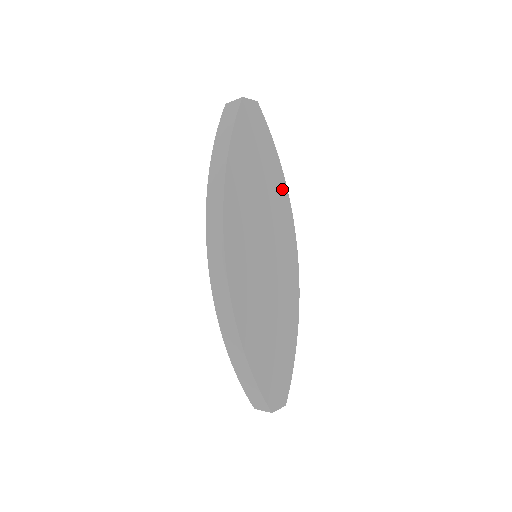
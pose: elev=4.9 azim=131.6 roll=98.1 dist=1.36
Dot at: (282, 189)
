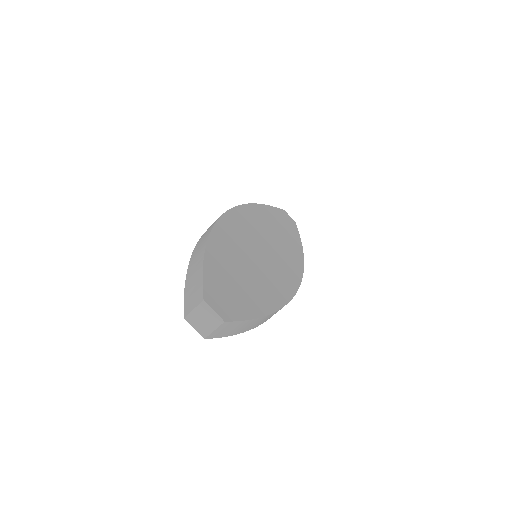
Dot at: (299, 256)
